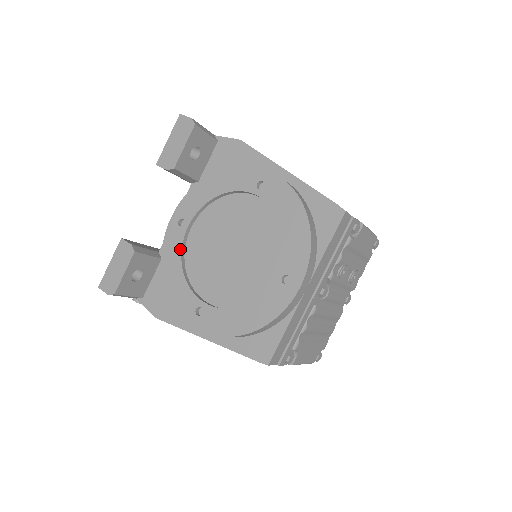
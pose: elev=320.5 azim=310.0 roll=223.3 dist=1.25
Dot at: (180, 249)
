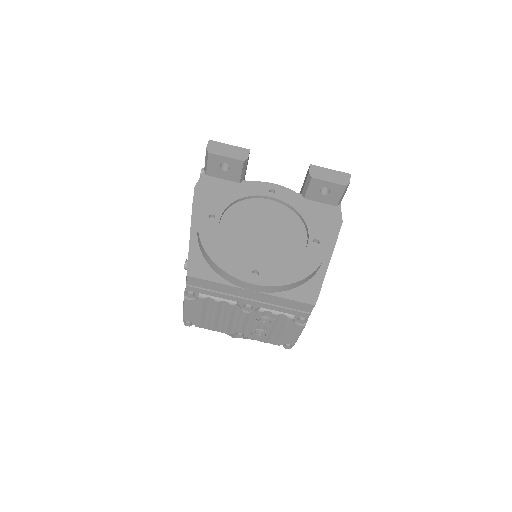
Dot at: (253, 194)
